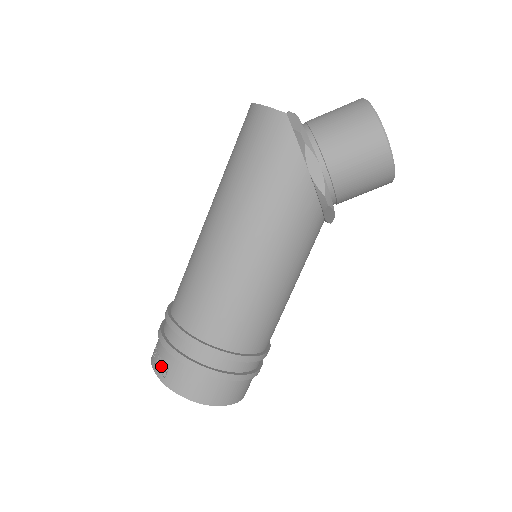
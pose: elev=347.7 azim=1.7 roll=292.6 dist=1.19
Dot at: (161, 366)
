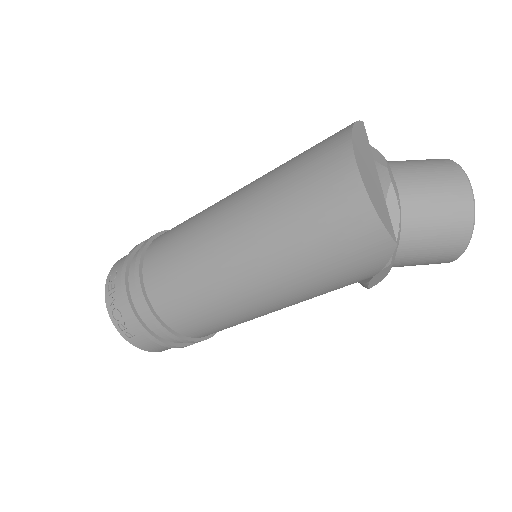
Dot at: (124, 327)
